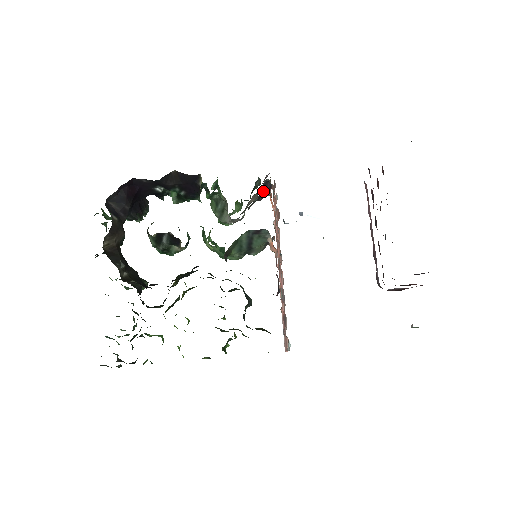
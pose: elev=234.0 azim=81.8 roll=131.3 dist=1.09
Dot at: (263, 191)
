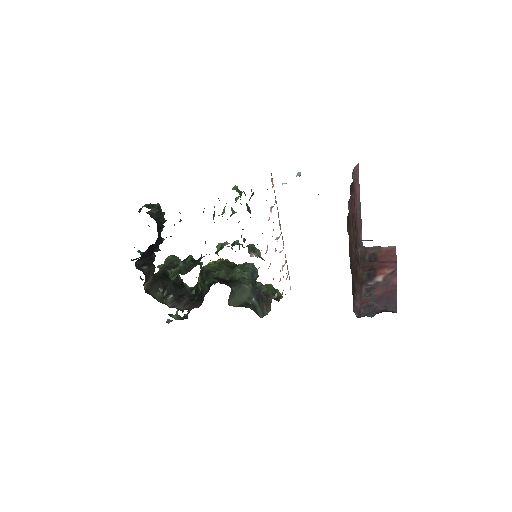
Dot at: occluded
